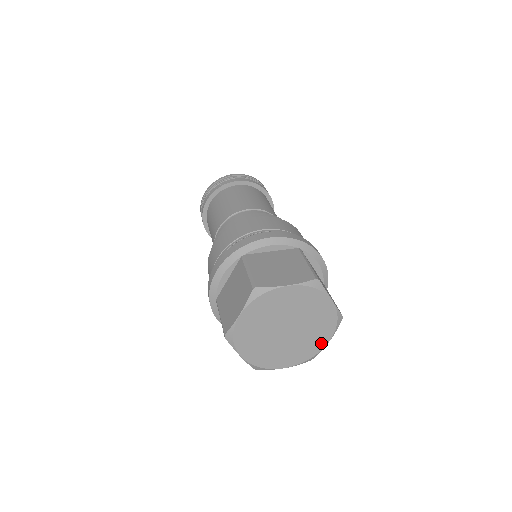
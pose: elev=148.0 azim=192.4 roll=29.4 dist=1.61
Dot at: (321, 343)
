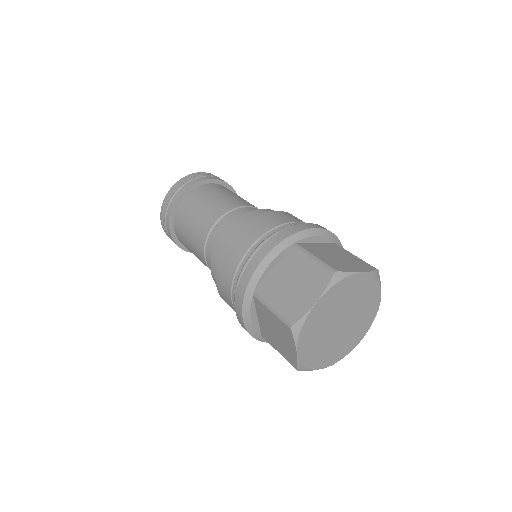
Dot at: (356, 341)
